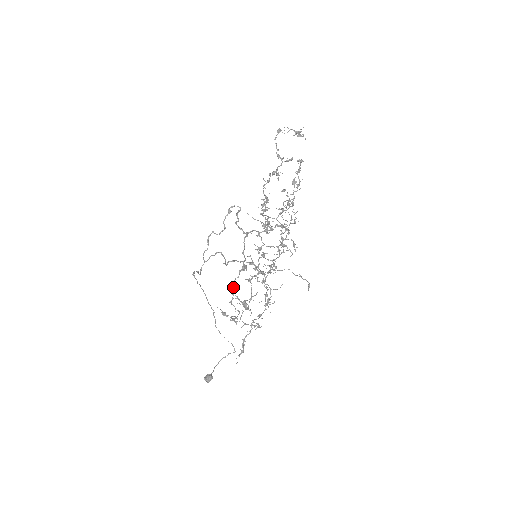
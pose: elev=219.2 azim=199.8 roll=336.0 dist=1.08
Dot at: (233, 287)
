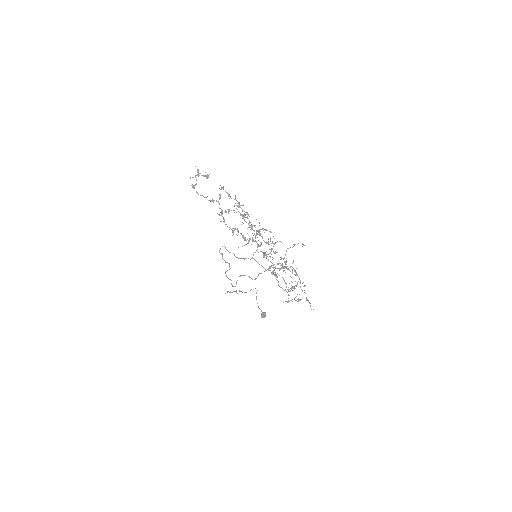
Dot at: occluded
